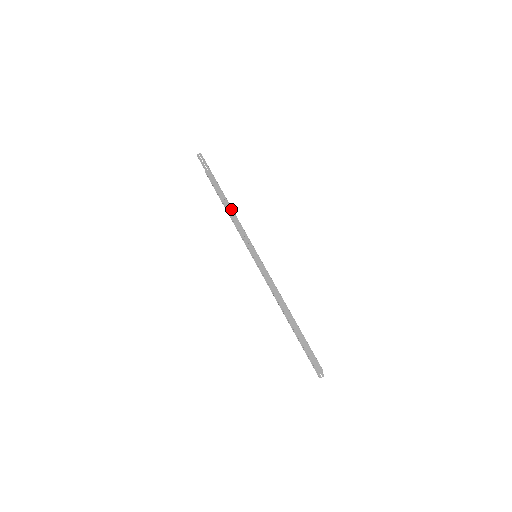
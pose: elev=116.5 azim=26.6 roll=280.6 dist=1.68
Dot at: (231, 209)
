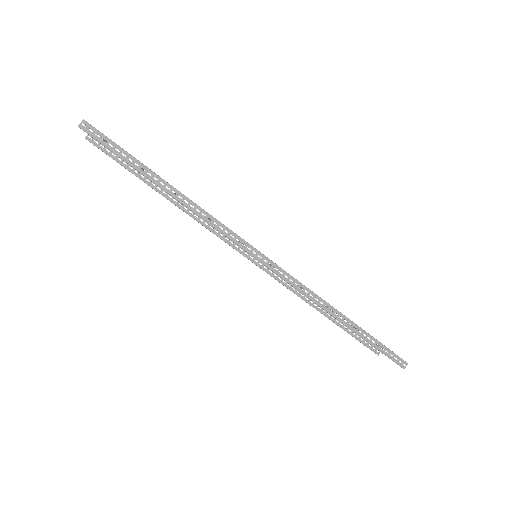
Dot at: (198, 208)
